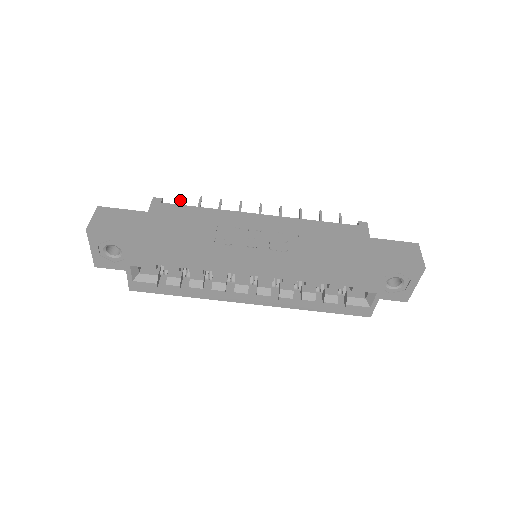
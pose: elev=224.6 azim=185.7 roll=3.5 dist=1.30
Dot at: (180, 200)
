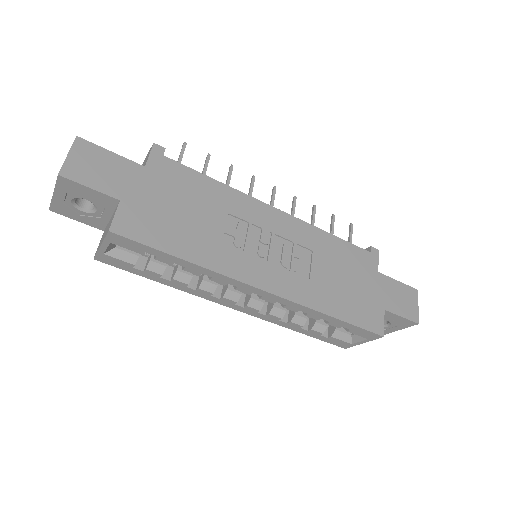
Dot at: (183, 152)
